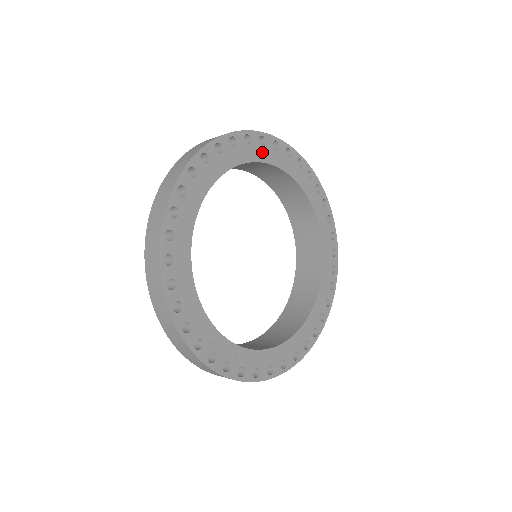
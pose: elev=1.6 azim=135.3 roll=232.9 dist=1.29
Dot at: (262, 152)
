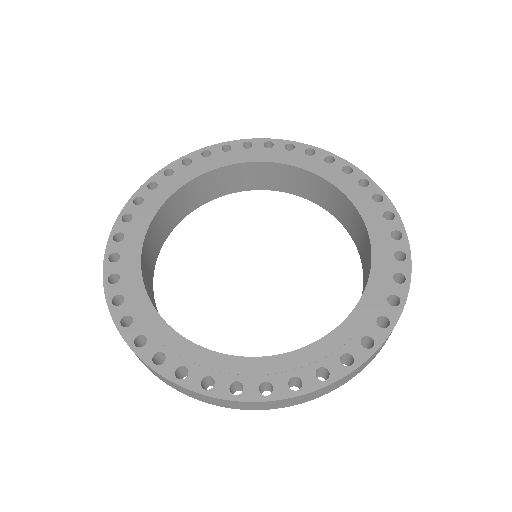
Dot at: (228, 157)
